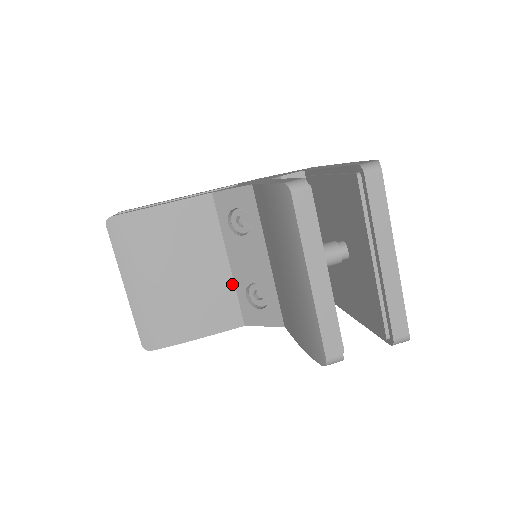
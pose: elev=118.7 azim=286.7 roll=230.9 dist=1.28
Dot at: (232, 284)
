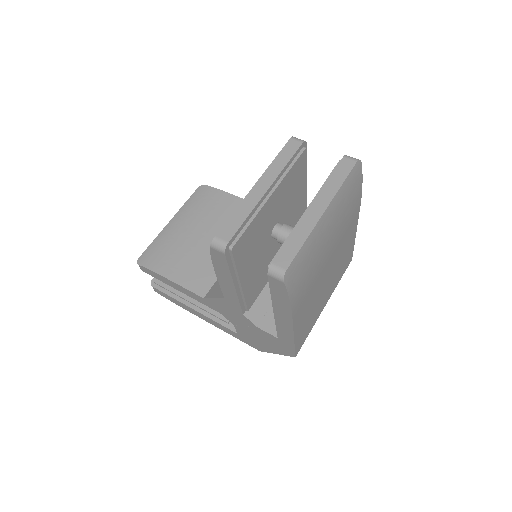
Dot at: occluded
